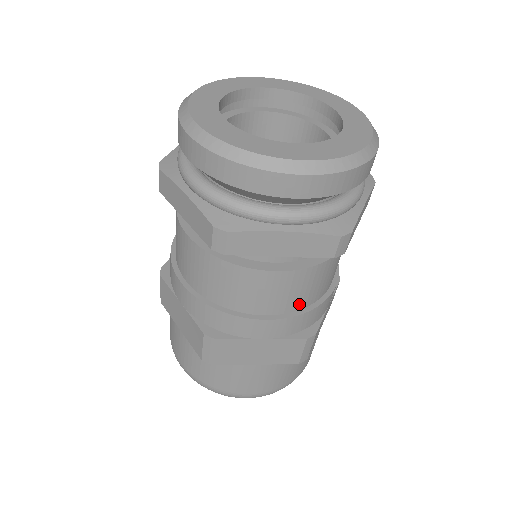
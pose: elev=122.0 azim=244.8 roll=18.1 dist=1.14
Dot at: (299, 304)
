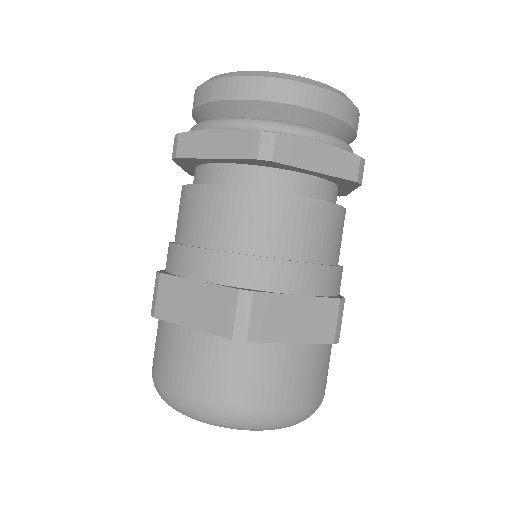
Dot at: (326, 255)
